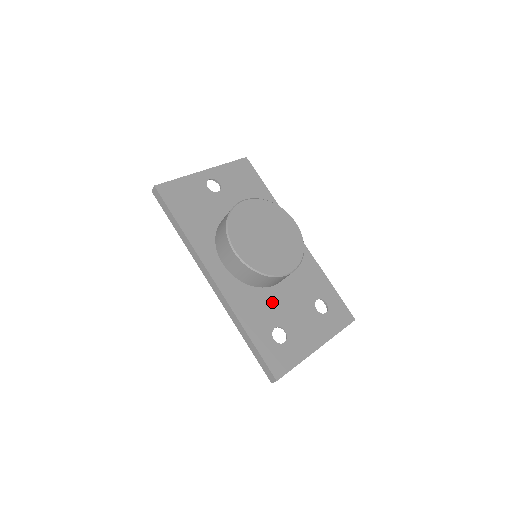
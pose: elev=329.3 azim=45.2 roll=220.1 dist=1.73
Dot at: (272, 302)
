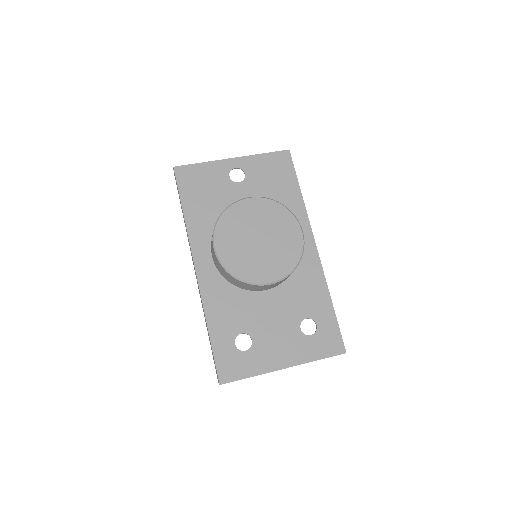
Dot at: (250, 307)
